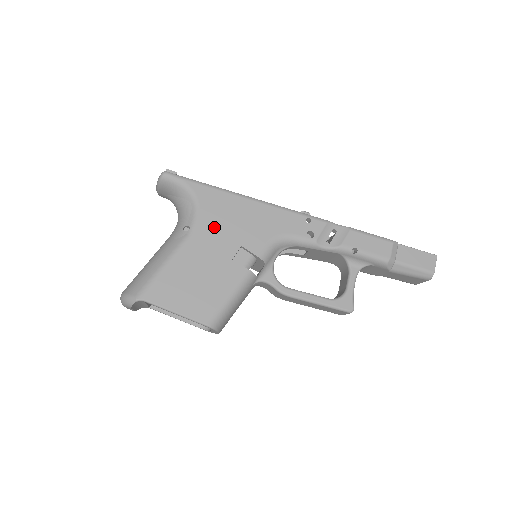
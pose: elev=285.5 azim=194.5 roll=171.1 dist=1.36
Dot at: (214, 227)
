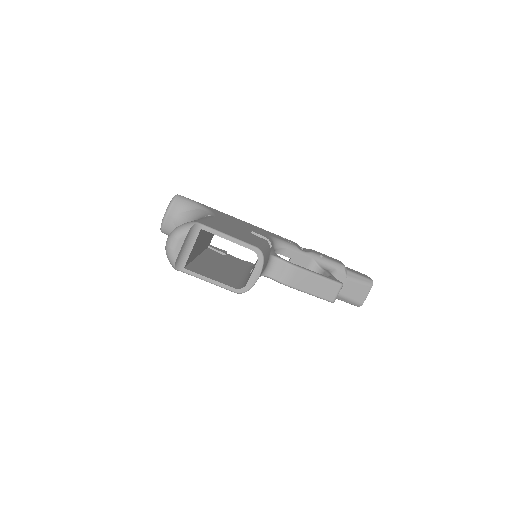
Dot at: (228, 219)
